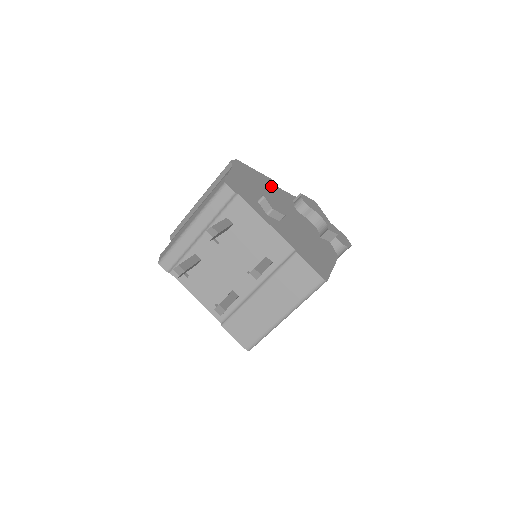
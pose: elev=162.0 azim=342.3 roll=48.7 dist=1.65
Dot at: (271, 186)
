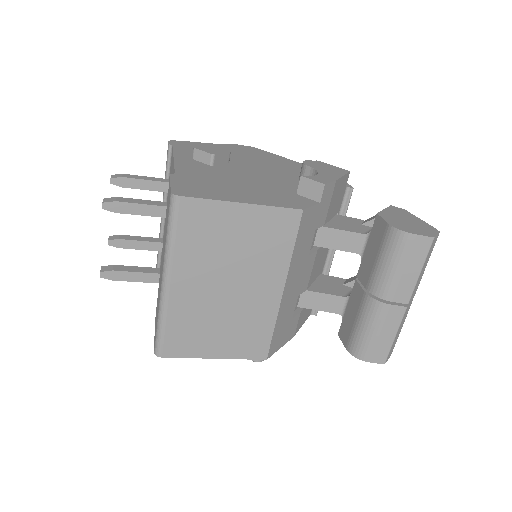
Dot at: (283, 163)
